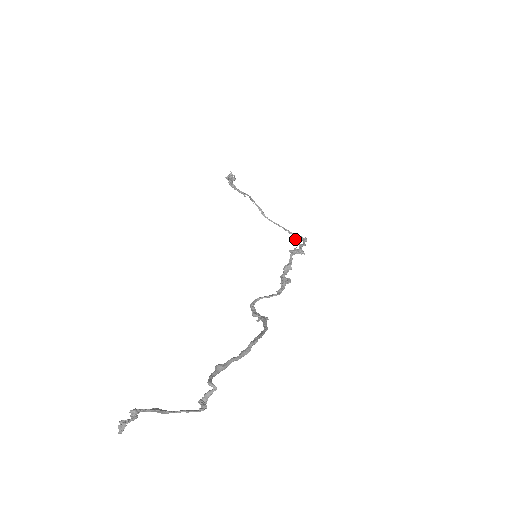
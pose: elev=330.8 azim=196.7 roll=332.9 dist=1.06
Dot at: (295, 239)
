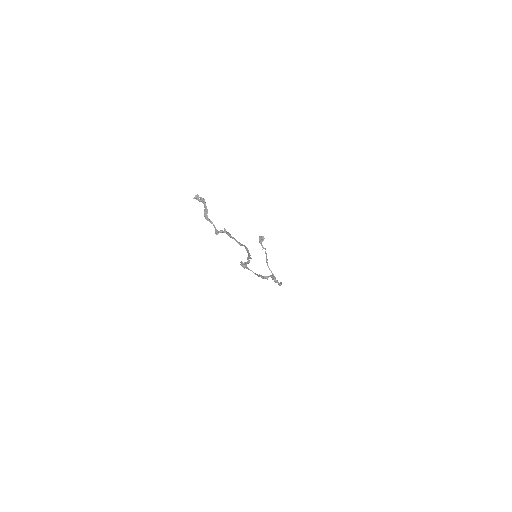
Dot at: occluded
